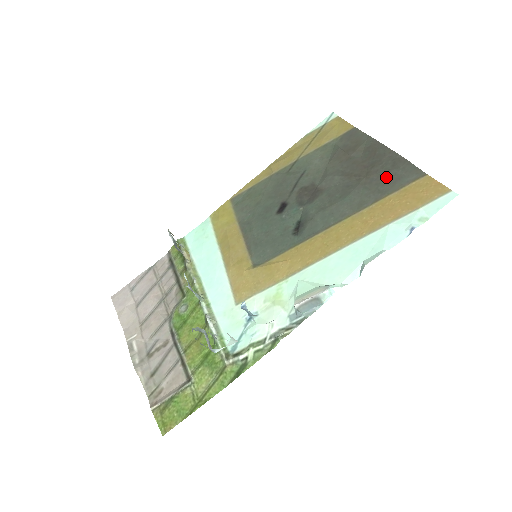
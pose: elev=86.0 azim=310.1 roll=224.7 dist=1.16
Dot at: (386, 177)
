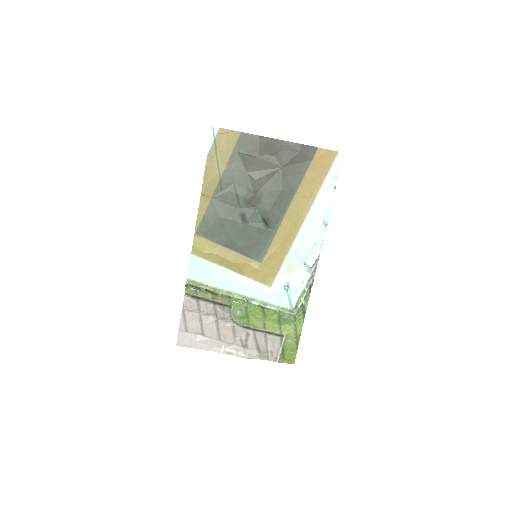
Dot at: (295, 162)
